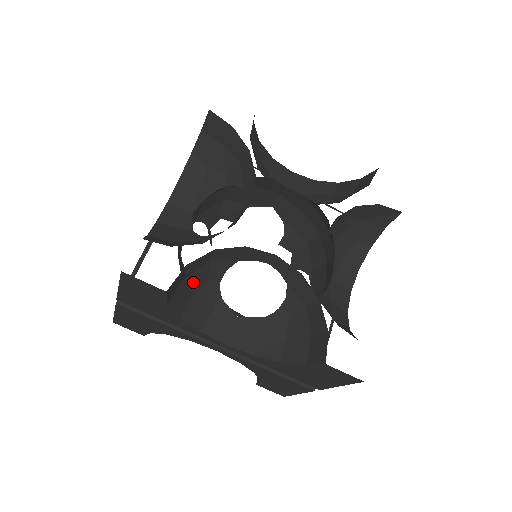
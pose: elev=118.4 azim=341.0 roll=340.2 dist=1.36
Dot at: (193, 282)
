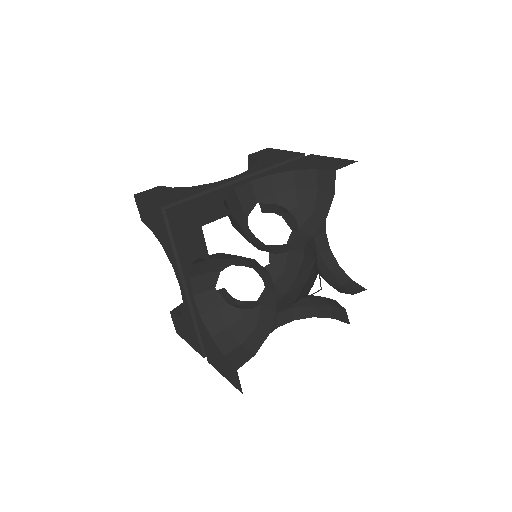
Dot at: (220, 255)
